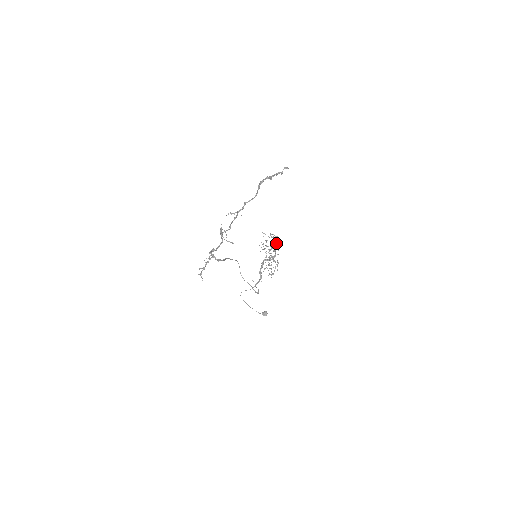
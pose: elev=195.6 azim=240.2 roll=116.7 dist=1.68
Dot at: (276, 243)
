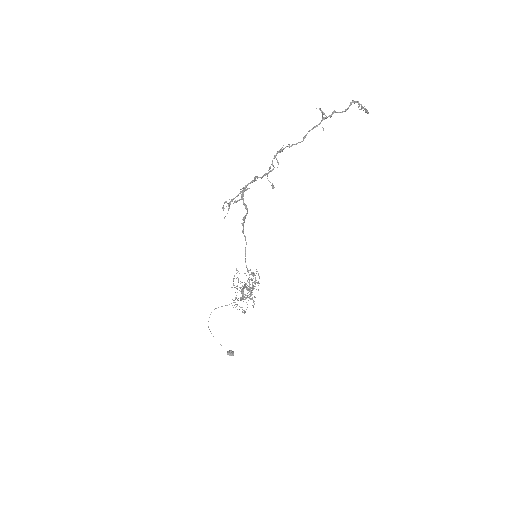
Dot at: (258, 275)
